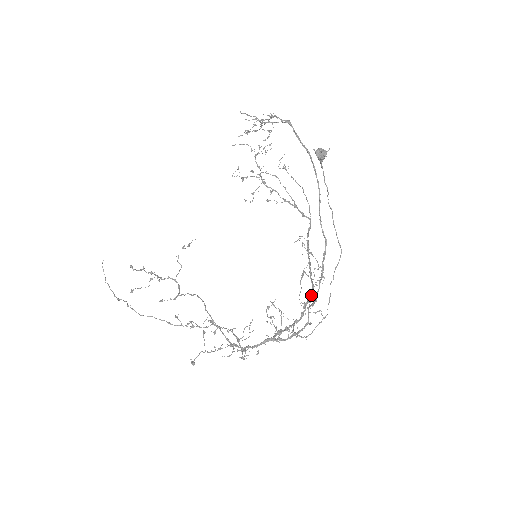
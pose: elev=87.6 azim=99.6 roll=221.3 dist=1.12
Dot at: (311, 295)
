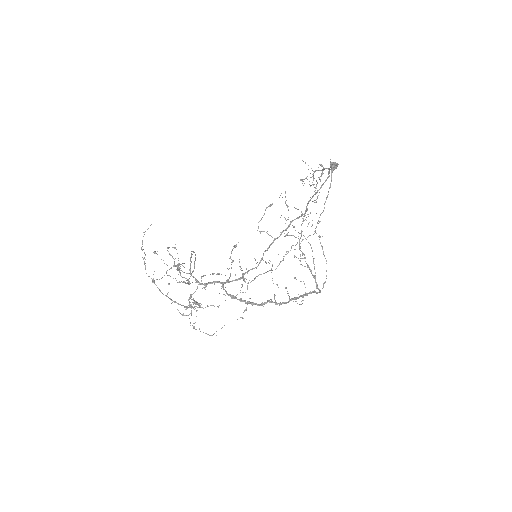
Dot at: occluded
